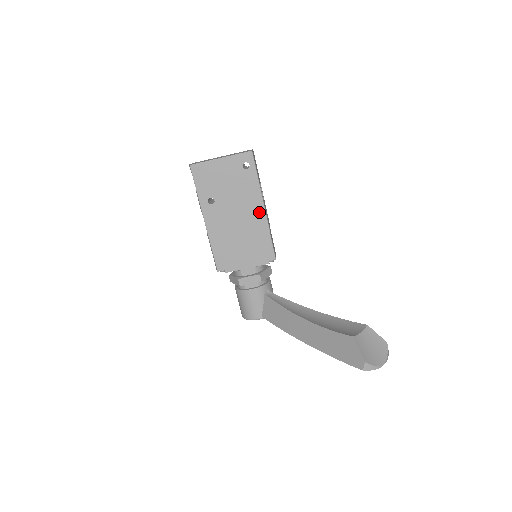
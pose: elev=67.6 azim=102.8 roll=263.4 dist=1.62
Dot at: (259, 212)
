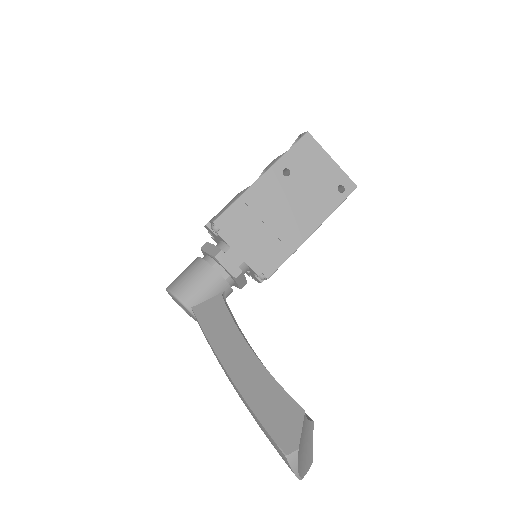
Dot at: (306, 229)
